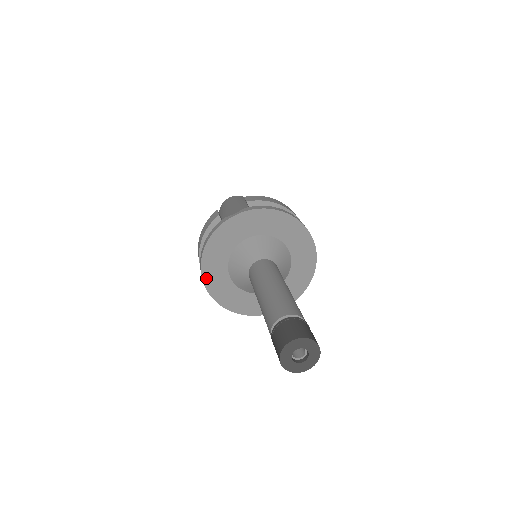
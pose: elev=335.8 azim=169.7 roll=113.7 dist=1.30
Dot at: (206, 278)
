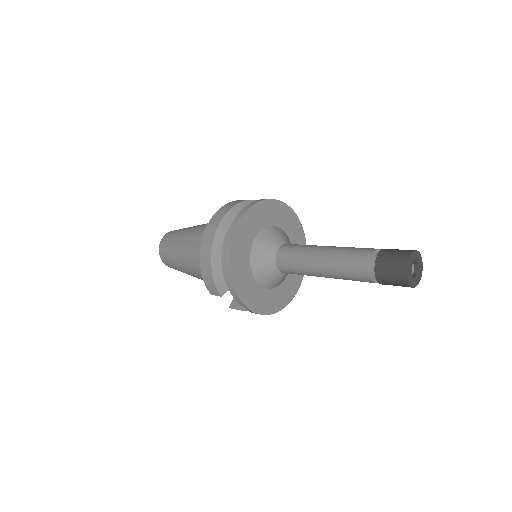
Dot at: (246, 217)
